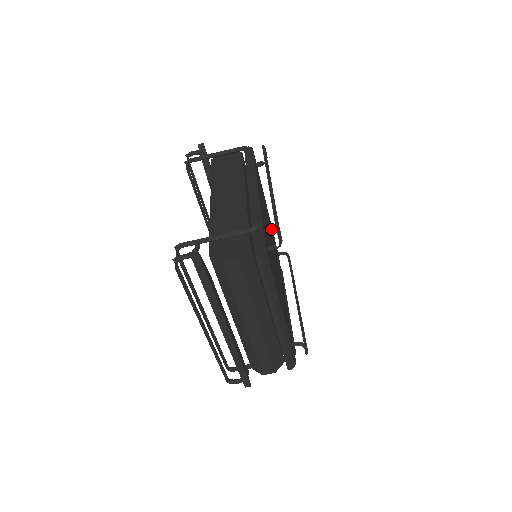
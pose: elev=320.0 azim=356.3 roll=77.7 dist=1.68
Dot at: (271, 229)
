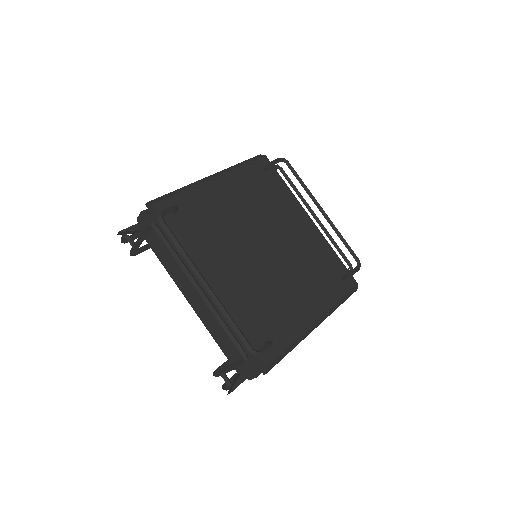
Dot at: (240, 192)
